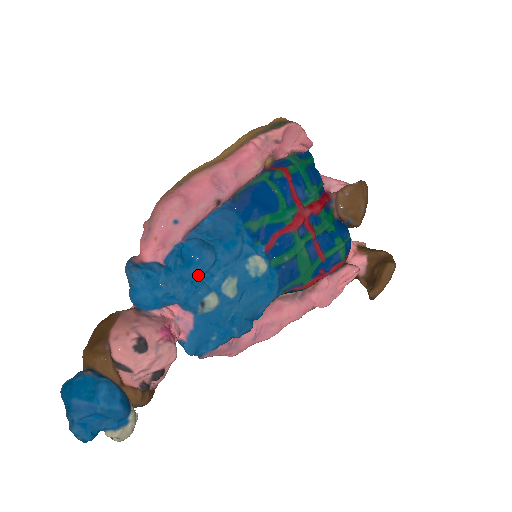
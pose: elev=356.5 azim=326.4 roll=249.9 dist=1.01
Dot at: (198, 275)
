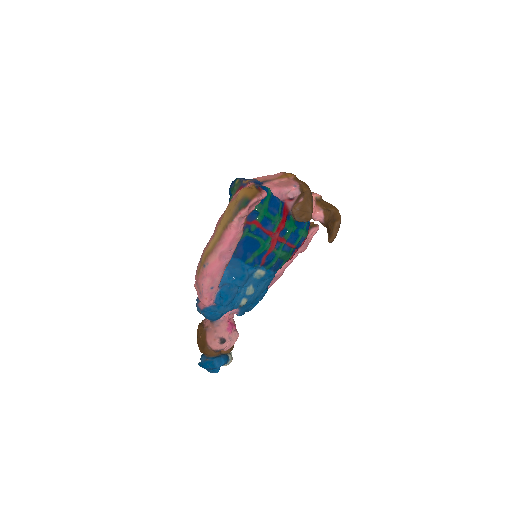
Dot at: (233, 299)
